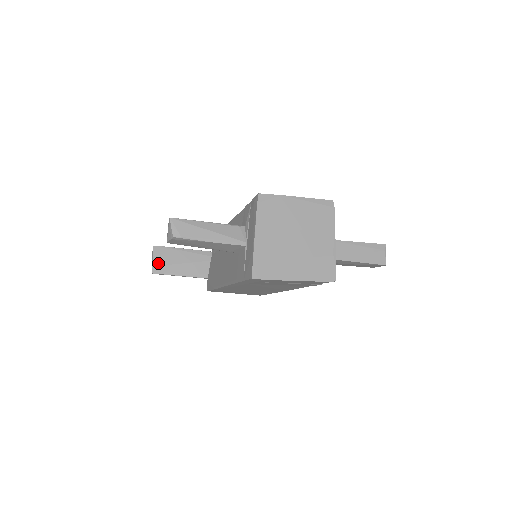
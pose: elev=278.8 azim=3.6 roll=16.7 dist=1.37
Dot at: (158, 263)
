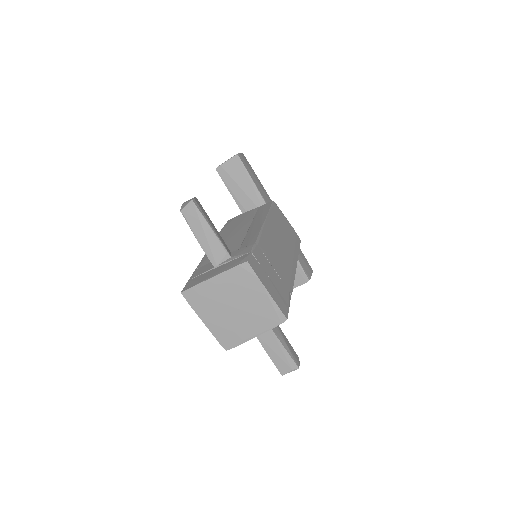
Dot at: (226, 168)
